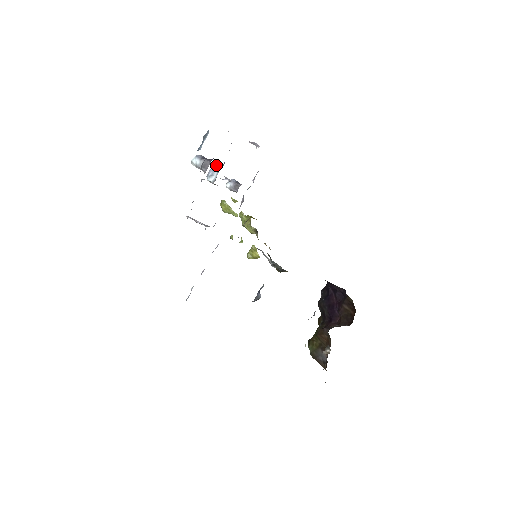
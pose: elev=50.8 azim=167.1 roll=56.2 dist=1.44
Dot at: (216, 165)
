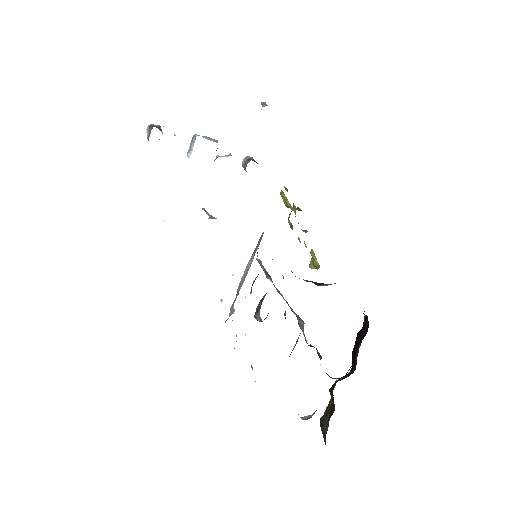
Dot at: (193, 137)
